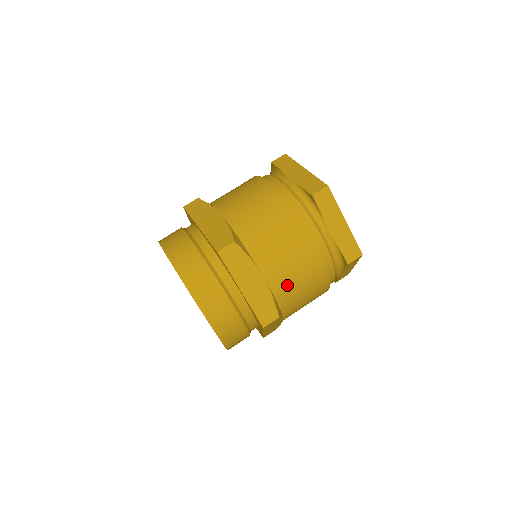
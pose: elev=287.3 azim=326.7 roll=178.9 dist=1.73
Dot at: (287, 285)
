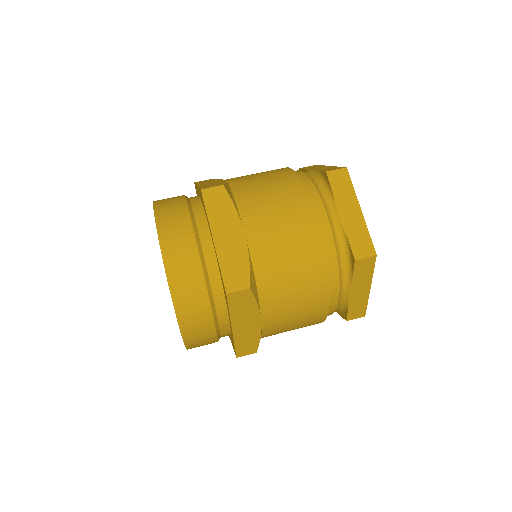
Dot at: (280, 329)
